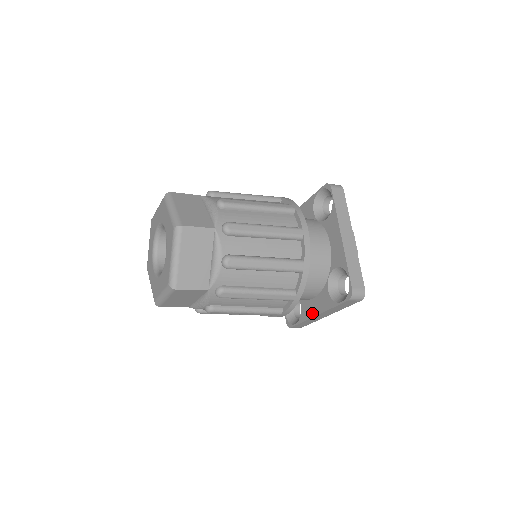
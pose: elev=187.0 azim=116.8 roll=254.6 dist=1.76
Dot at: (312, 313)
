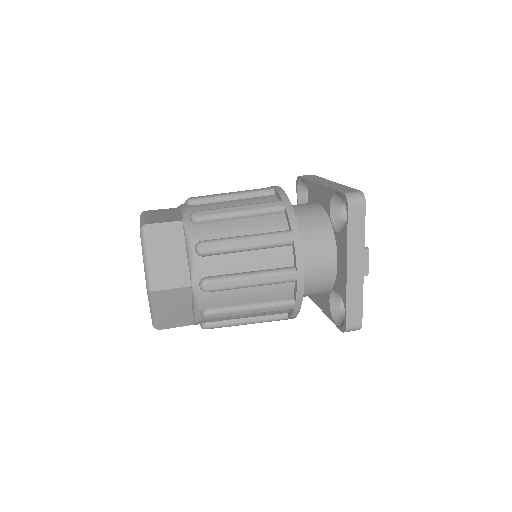
Dot at: (316, 301)
